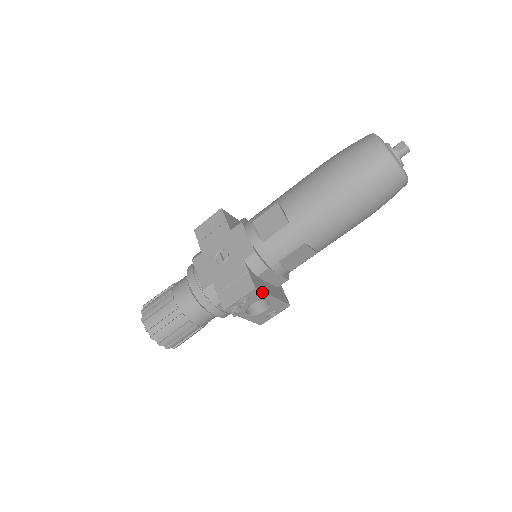
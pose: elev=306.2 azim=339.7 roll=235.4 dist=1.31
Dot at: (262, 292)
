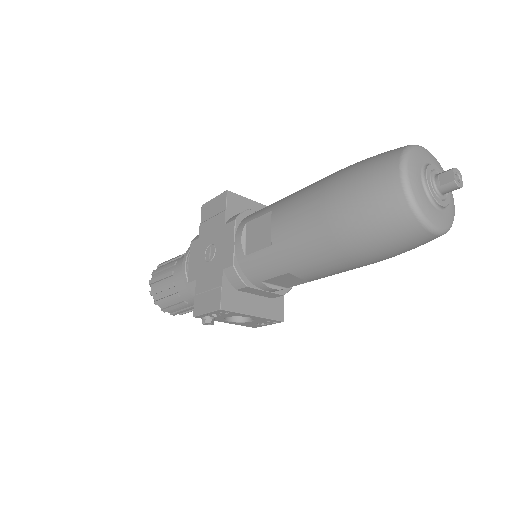
Dot at: (234, 312)
